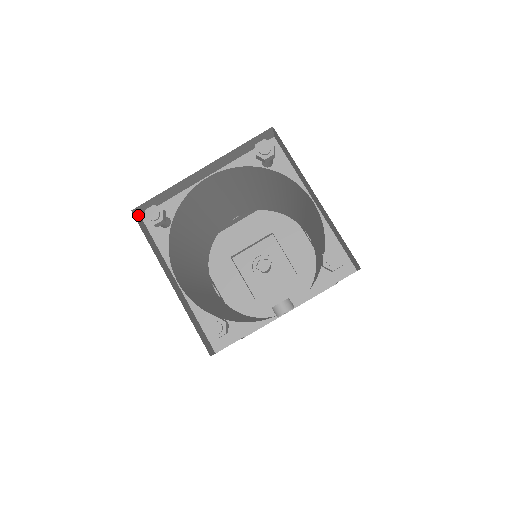
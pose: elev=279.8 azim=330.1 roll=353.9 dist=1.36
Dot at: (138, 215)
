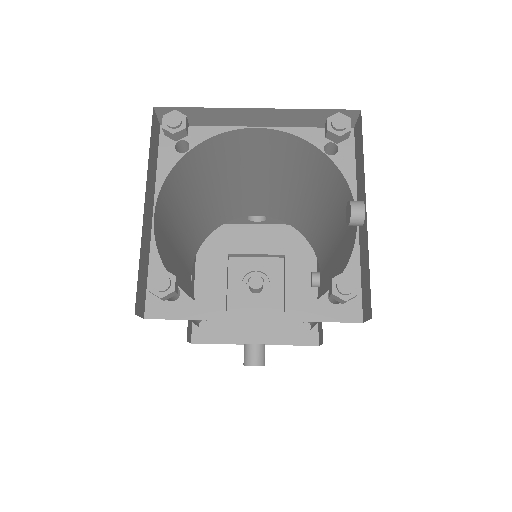
Dot at: occluded
